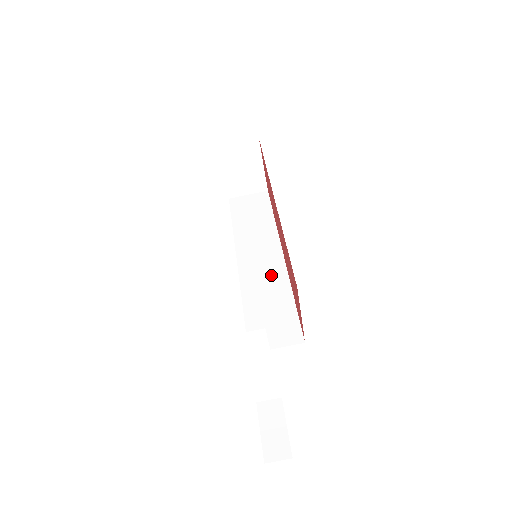
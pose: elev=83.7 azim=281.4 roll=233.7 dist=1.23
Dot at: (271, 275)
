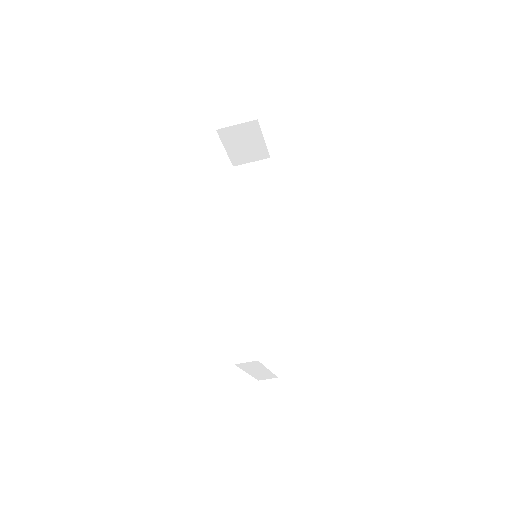
Dot at: (271, 262)
